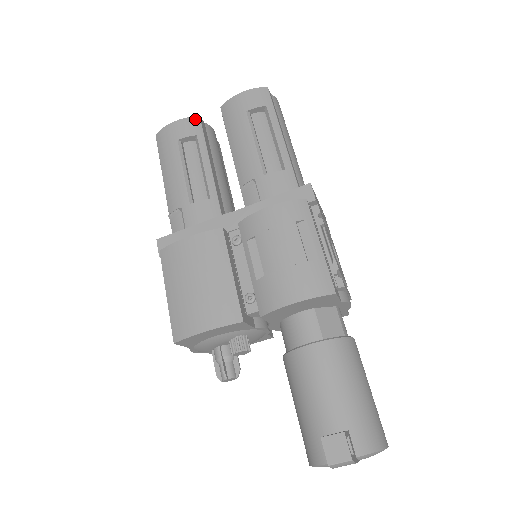
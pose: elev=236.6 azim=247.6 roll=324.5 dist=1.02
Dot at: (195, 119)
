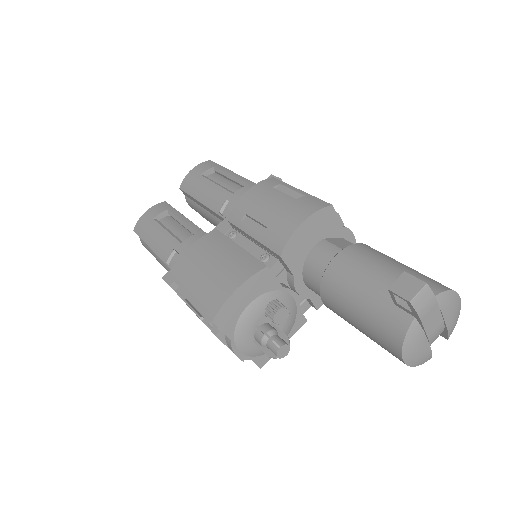
Dot at: (162, 203)
